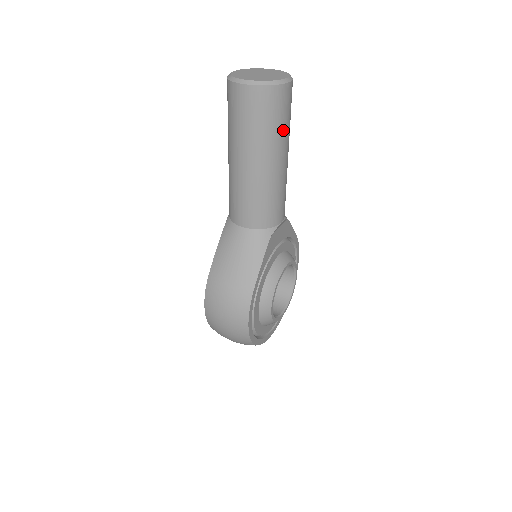
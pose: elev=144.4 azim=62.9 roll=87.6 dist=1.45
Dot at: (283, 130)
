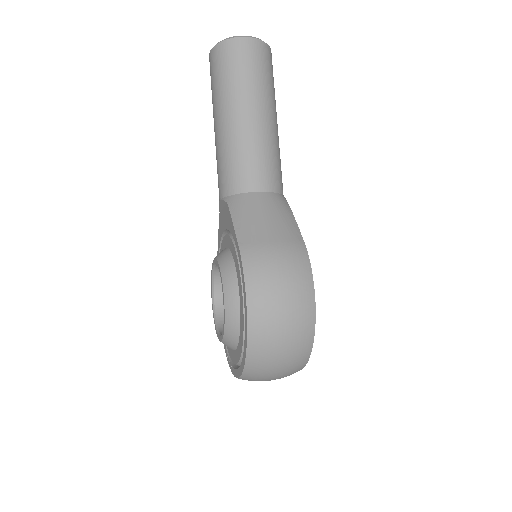
Dot at: occluded
